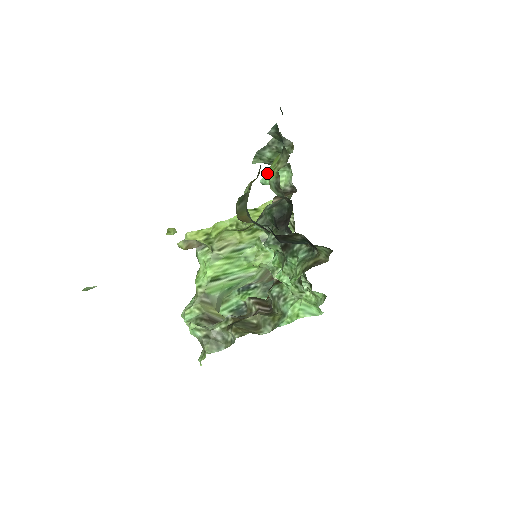
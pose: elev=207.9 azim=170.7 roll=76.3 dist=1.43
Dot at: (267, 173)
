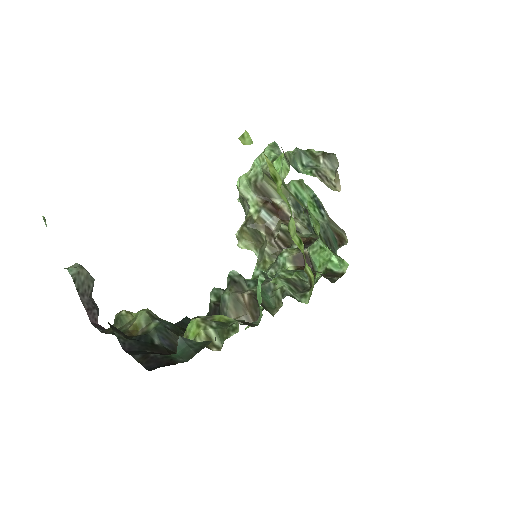
Dot at: (259, 289)
